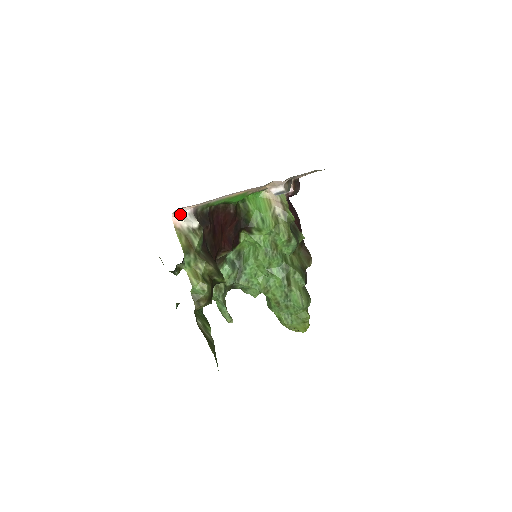
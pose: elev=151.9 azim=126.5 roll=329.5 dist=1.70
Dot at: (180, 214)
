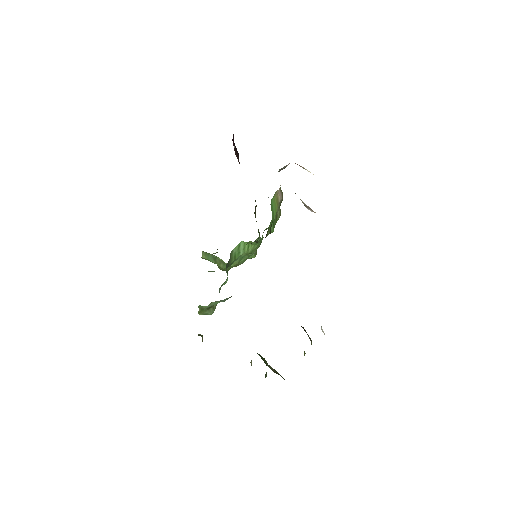
Dot at: occluded
